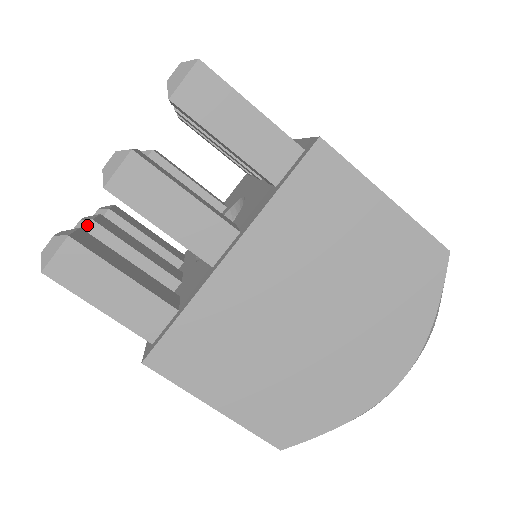
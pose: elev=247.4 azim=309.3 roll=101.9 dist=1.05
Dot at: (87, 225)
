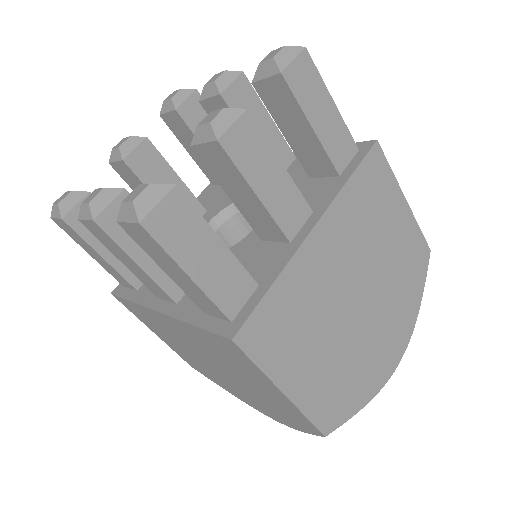
Dot at: (119, 160)
